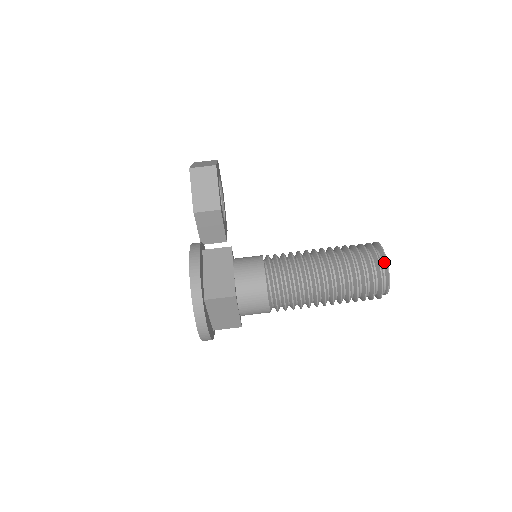
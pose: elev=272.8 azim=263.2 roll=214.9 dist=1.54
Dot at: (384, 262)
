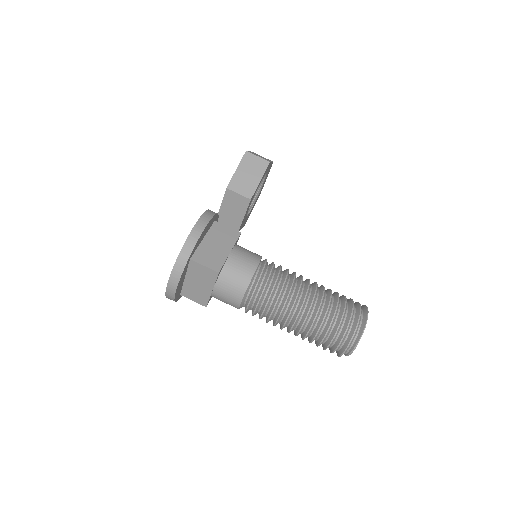
Dot at: (362, 325)
